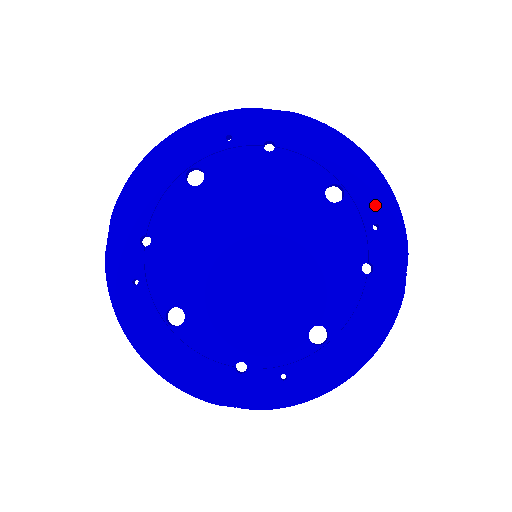
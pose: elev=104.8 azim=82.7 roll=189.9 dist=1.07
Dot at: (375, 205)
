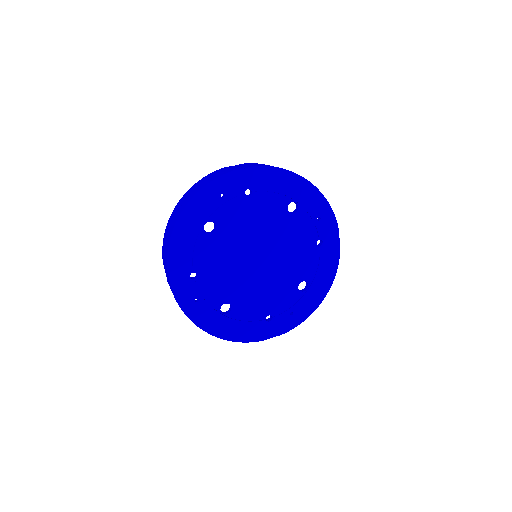
Dot at: (316, 207)
